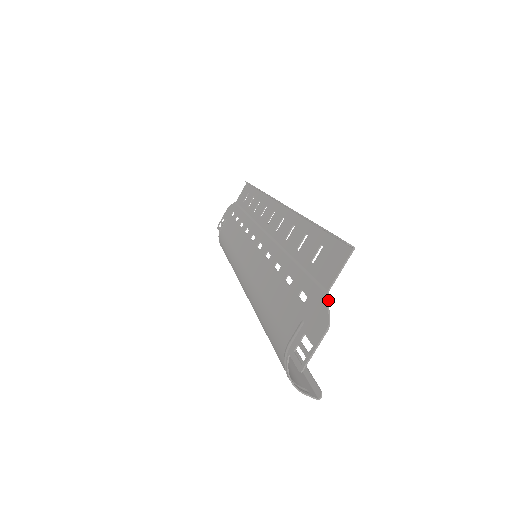
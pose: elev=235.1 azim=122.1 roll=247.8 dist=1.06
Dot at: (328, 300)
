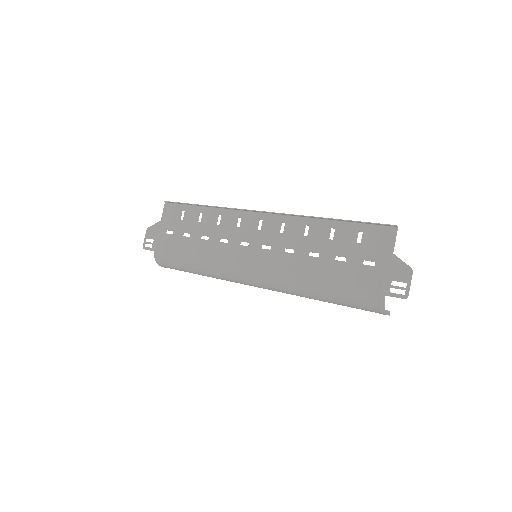
Dot at: (399, 258)
